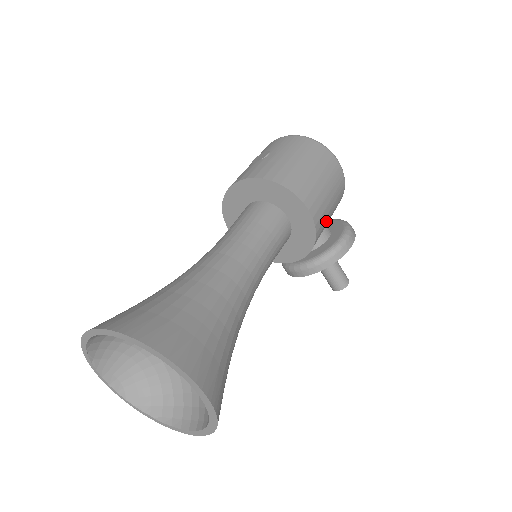
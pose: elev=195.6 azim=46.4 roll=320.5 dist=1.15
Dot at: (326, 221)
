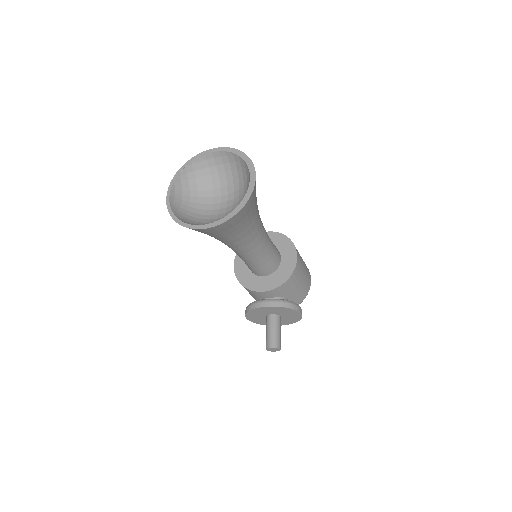
Dot at: (296, 285)
